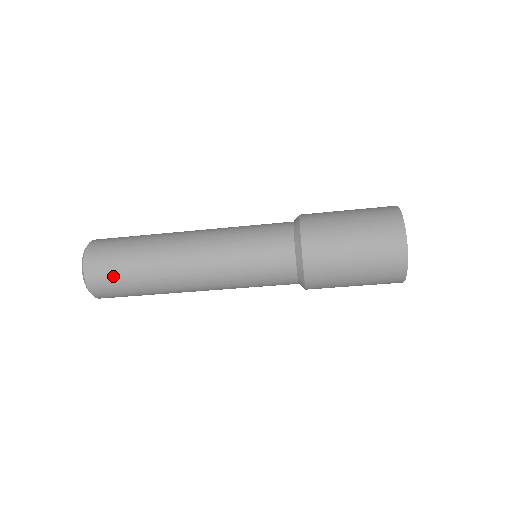
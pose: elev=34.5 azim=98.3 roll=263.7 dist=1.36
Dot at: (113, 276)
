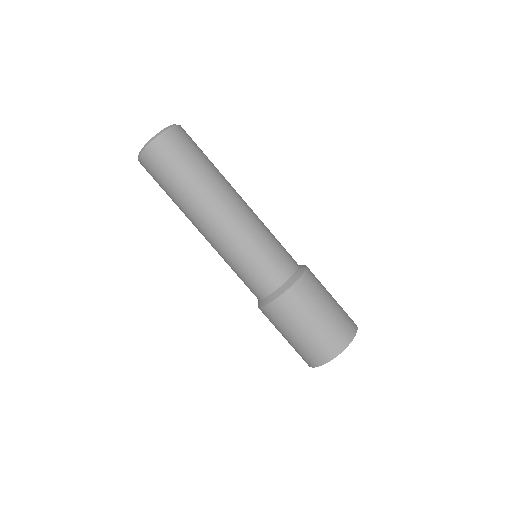
Dot at: (170, 163)
